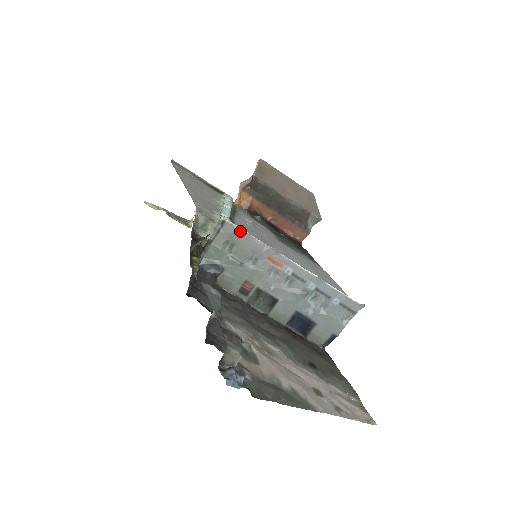
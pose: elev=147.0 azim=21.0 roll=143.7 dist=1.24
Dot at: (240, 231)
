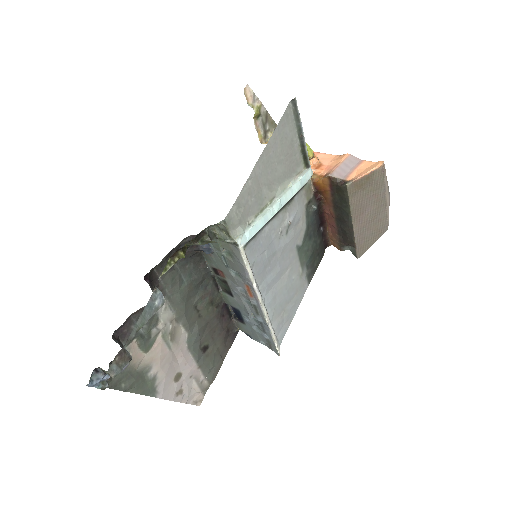
Dot at: (241, 261)
